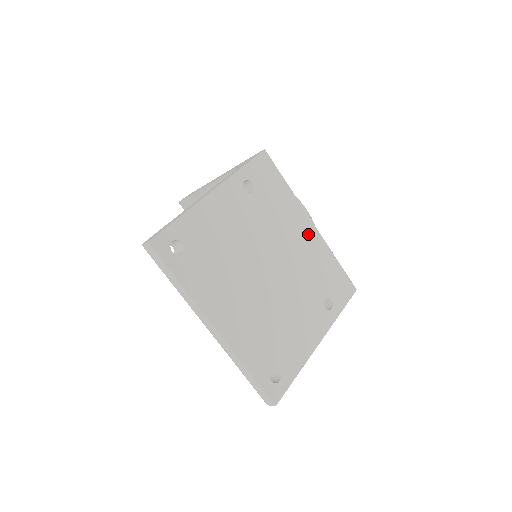
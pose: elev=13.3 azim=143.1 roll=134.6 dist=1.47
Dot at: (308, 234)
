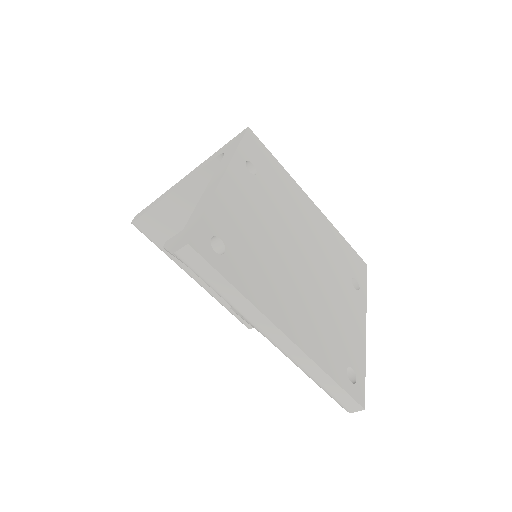
Dot at: (314, 214)
